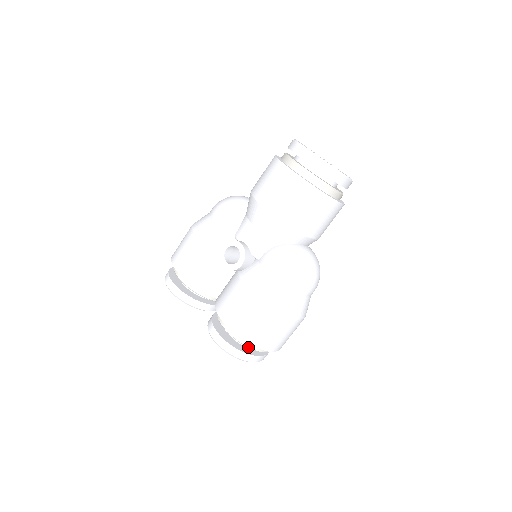
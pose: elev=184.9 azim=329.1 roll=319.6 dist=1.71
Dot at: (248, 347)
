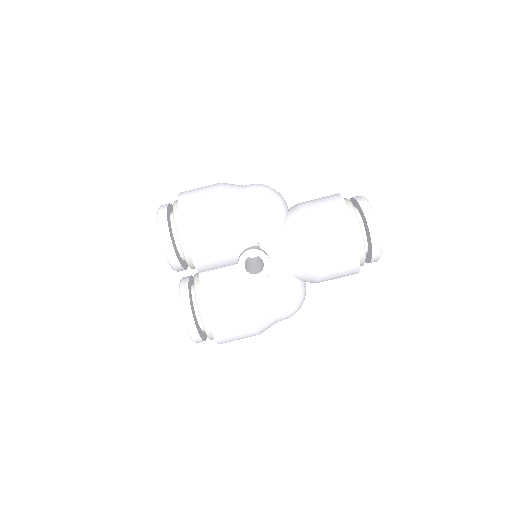
Dot at: (208, 336)
